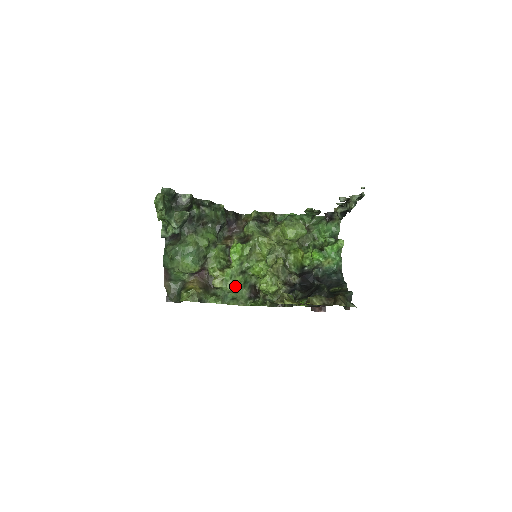
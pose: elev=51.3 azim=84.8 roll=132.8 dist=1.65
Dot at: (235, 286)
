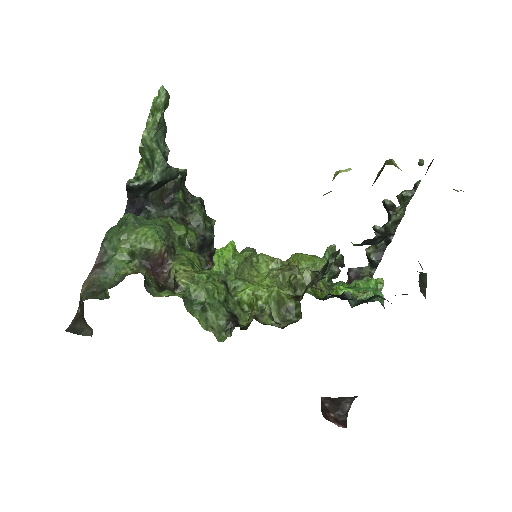
Dot at: (211, 289)
